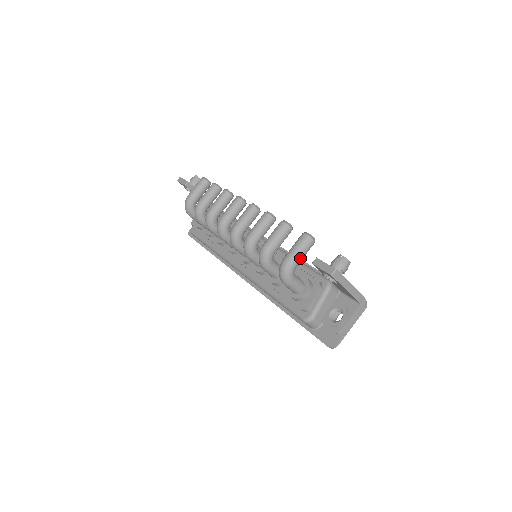
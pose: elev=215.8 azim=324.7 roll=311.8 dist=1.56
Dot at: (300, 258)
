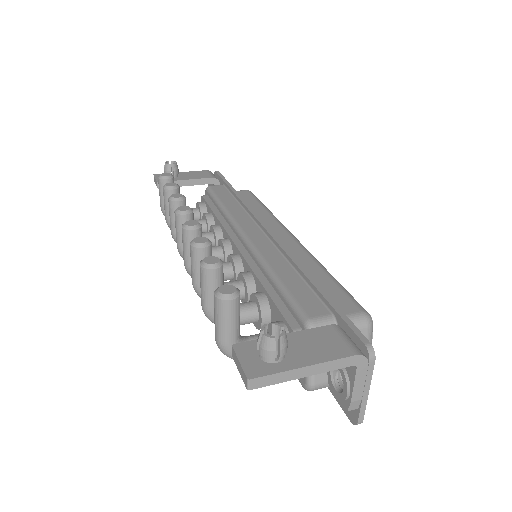
Dot at: (231, 331)
